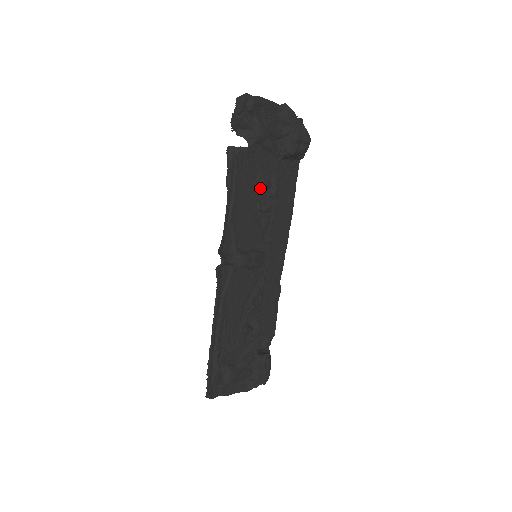
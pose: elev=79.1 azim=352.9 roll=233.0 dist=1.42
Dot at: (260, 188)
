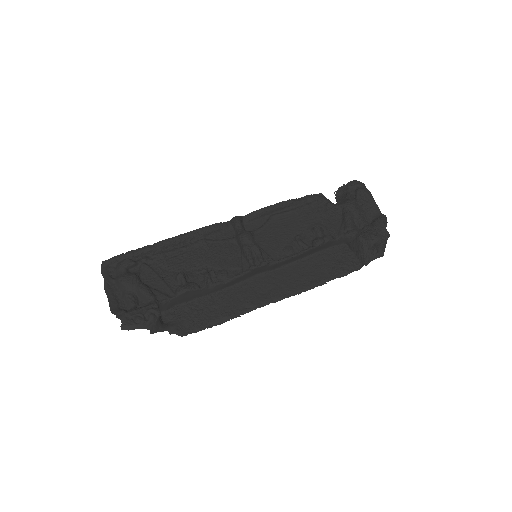
Dot at: (312, 229)
